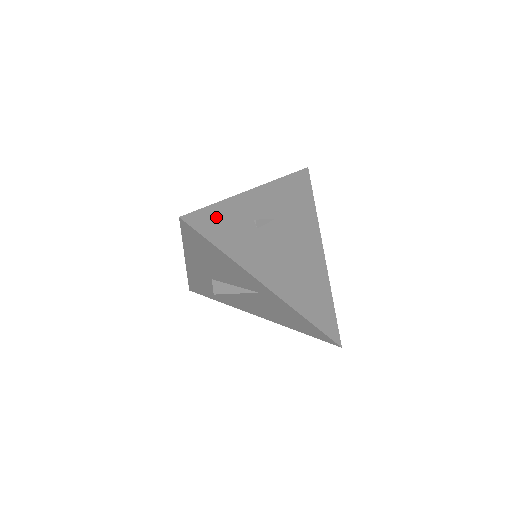
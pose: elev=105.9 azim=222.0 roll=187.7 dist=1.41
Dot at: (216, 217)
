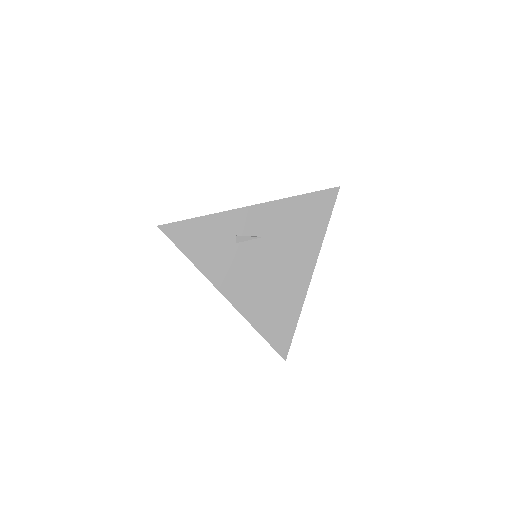
Dot at: (194, 229)
